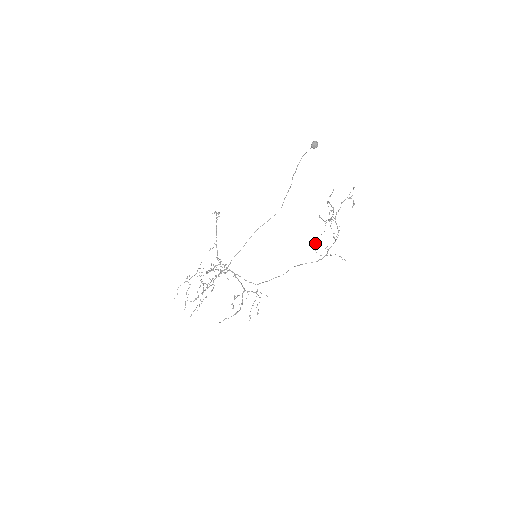
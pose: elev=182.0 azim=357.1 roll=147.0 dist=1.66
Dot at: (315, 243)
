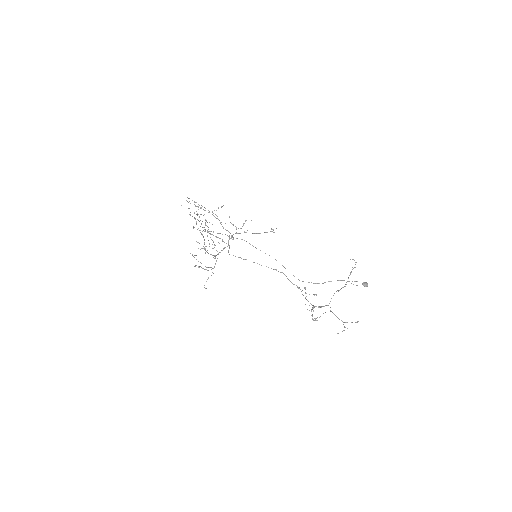
Dot at: occluded
